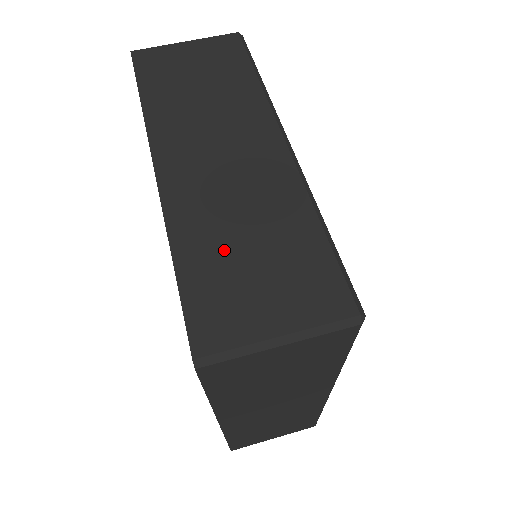
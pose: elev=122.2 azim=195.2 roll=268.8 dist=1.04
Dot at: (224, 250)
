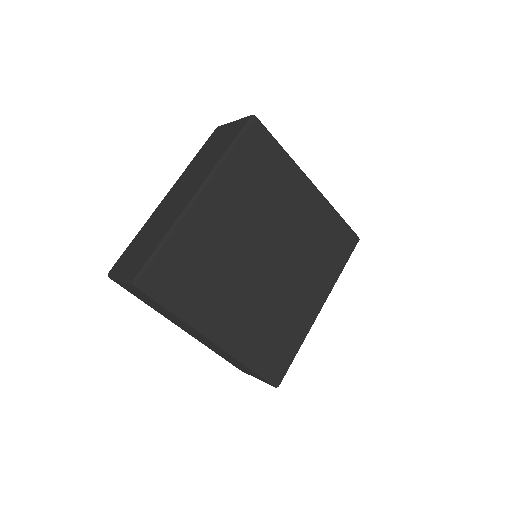
Dot at: (143, 238)
